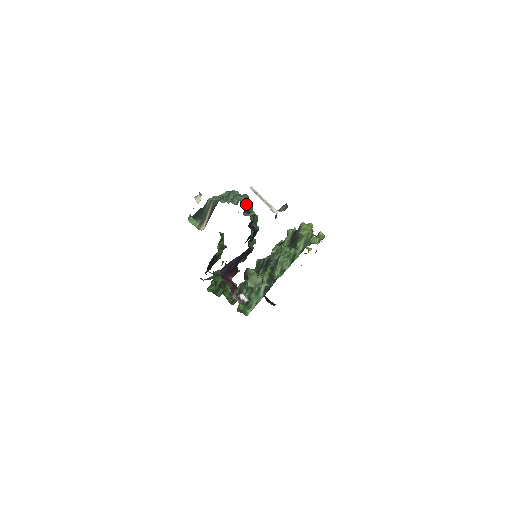
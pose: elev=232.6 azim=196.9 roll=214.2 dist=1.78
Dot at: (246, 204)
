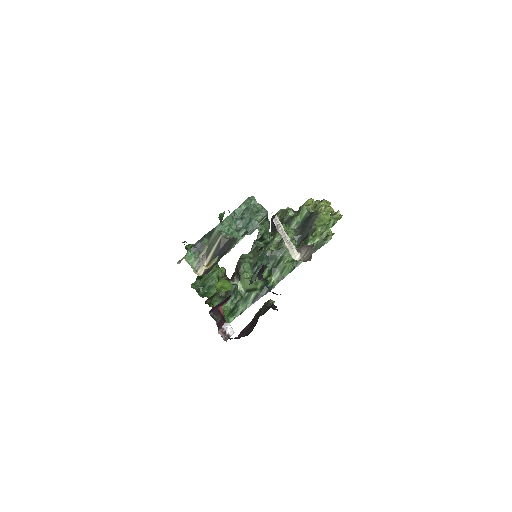
Dot at: (262, 231)
